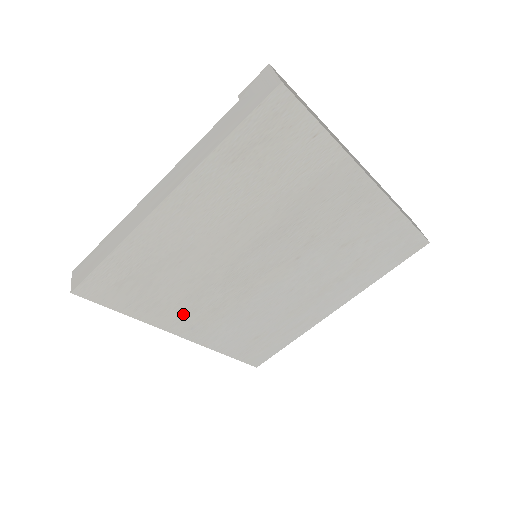
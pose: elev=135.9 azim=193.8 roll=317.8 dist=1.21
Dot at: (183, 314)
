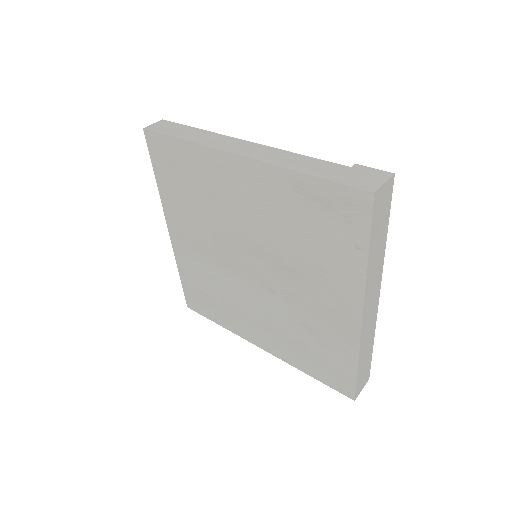
Dot at: (183, 224)
